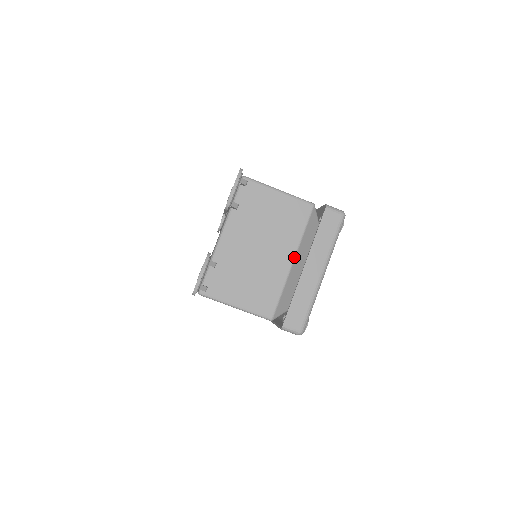
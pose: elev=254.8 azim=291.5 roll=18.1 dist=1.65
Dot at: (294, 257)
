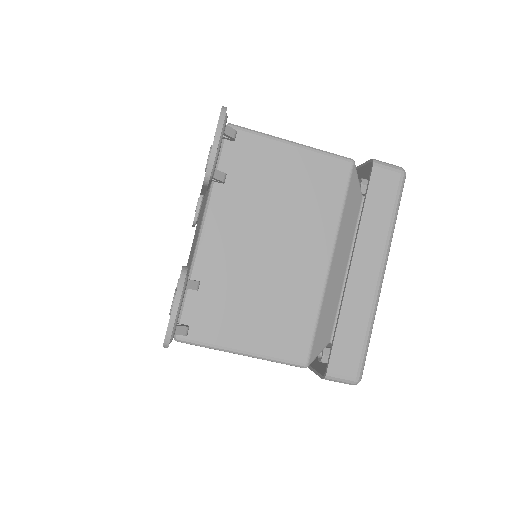
Dot at: (331, 254)
